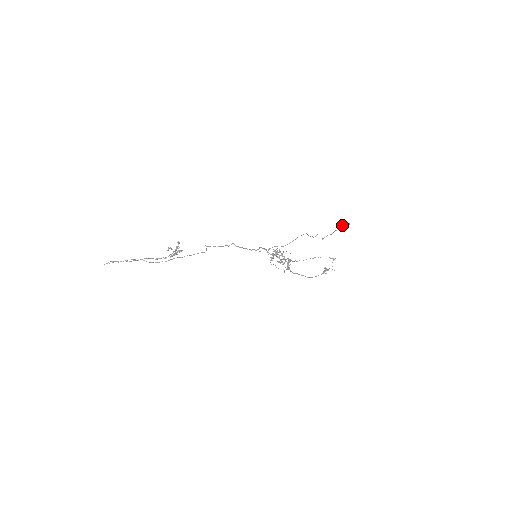
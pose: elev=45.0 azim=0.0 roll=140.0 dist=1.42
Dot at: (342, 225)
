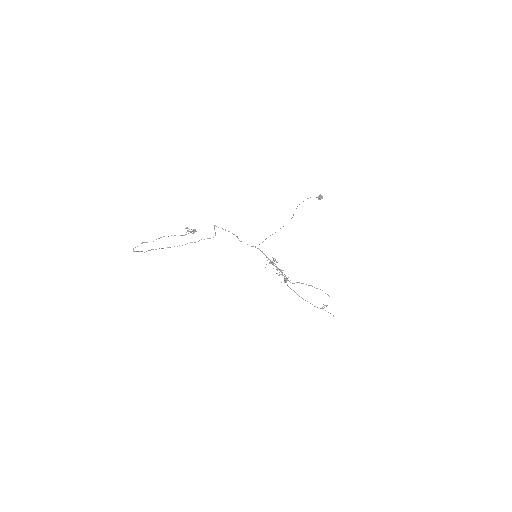
Dot at: (318, 199)
